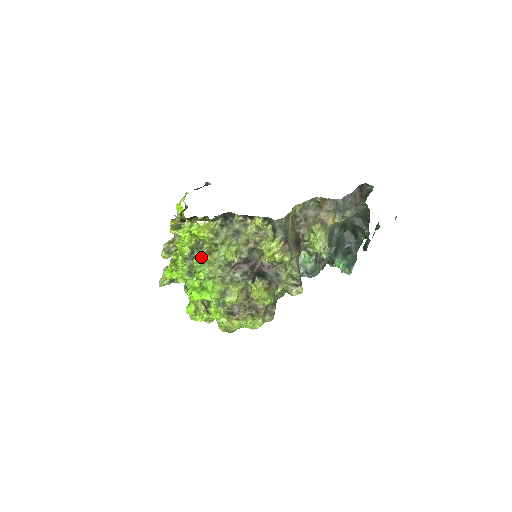
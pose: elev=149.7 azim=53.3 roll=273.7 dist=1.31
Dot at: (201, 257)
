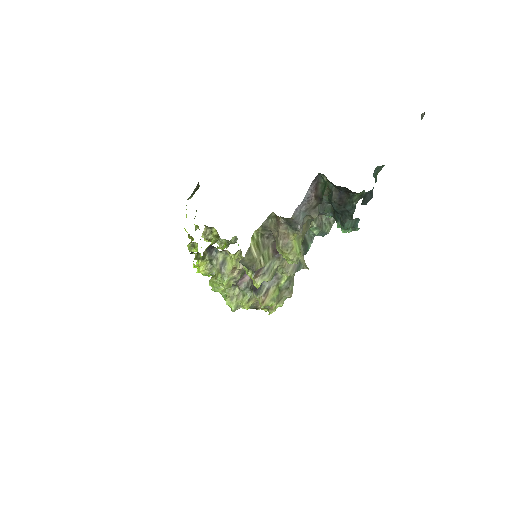
Dot at: (211, 284)
